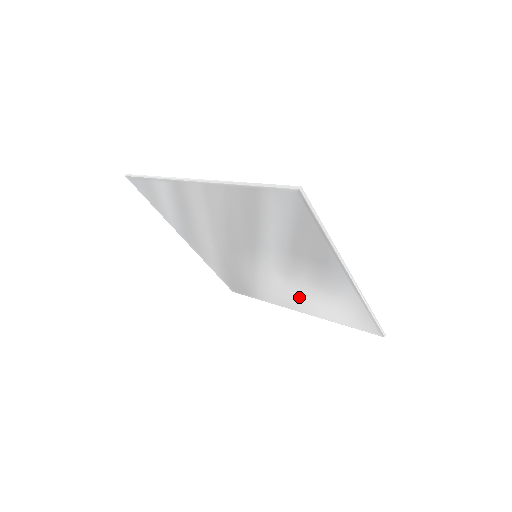
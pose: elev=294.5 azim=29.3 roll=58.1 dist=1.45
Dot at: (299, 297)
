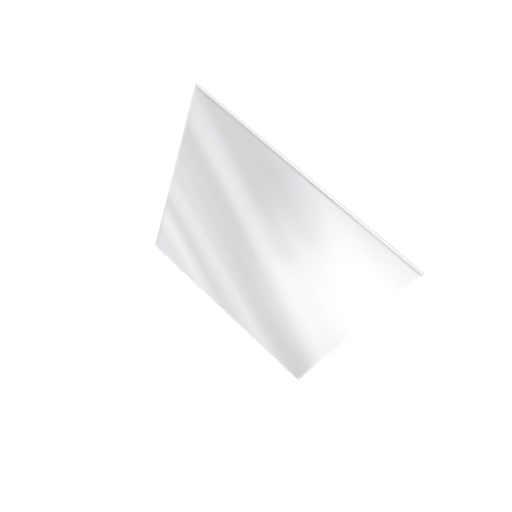
Dot at: (322, 296)
